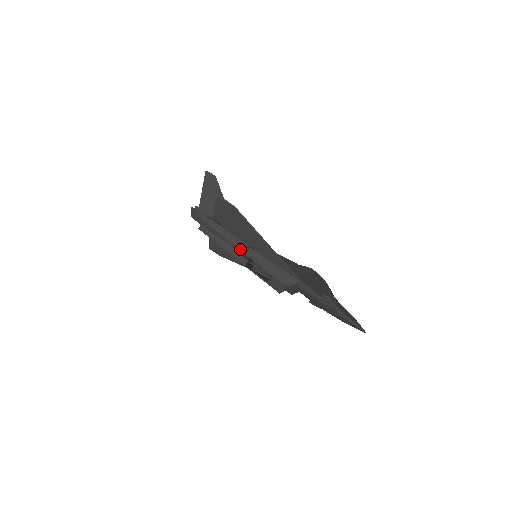
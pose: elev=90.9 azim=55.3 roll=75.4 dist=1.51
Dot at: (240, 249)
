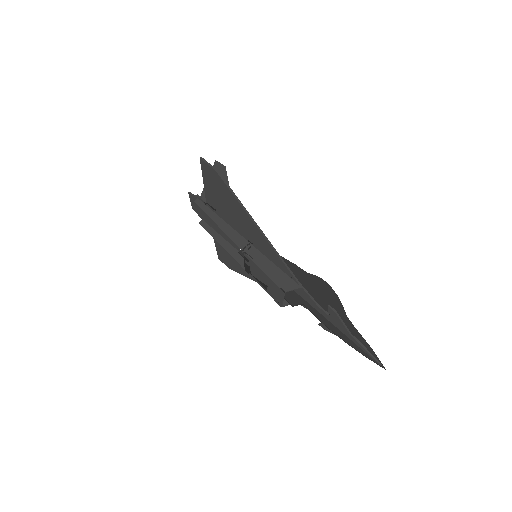
Dot at: (234, 241)
